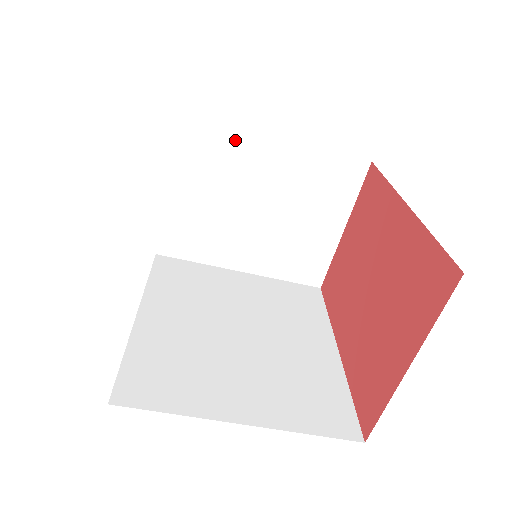
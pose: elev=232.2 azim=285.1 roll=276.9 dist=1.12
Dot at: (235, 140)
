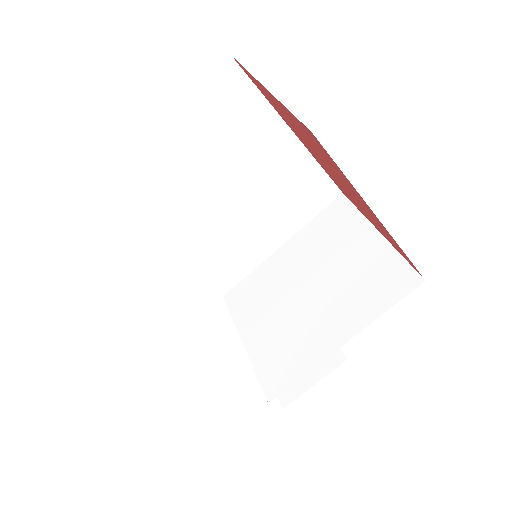
Dot at: (259, 276)
